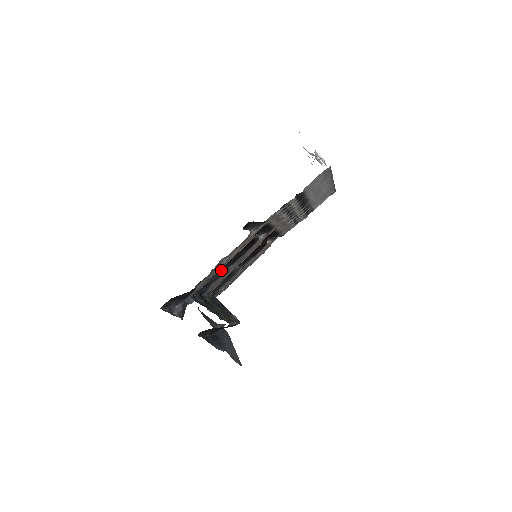
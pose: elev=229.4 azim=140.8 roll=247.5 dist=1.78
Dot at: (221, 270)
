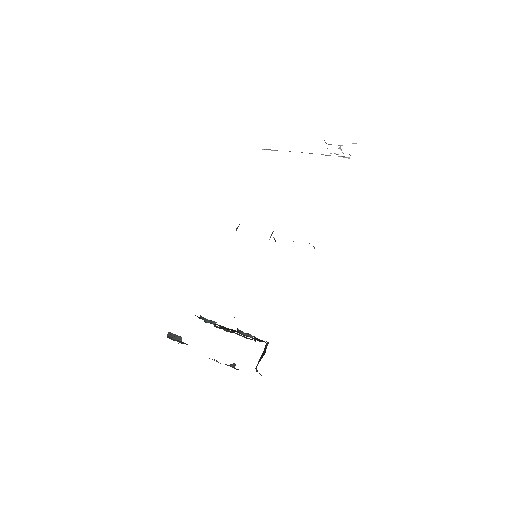
Dot at: occluded
